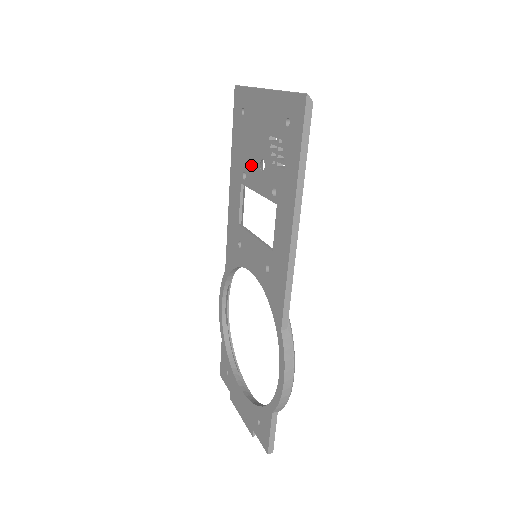
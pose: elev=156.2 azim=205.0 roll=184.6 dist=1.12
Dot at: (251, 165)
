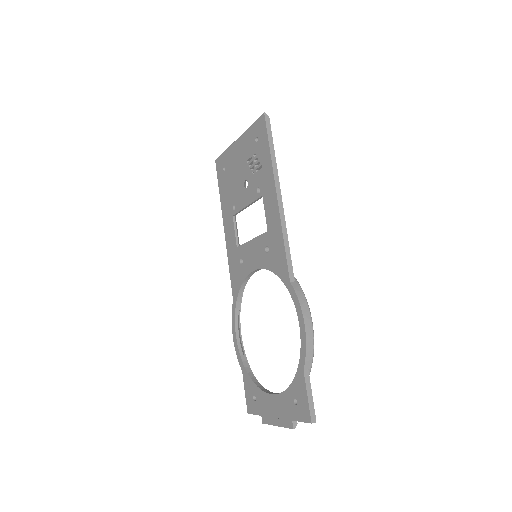
Dot at: (238, 194)
